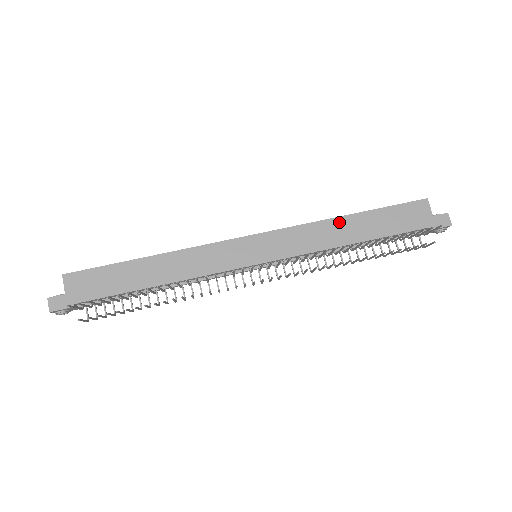
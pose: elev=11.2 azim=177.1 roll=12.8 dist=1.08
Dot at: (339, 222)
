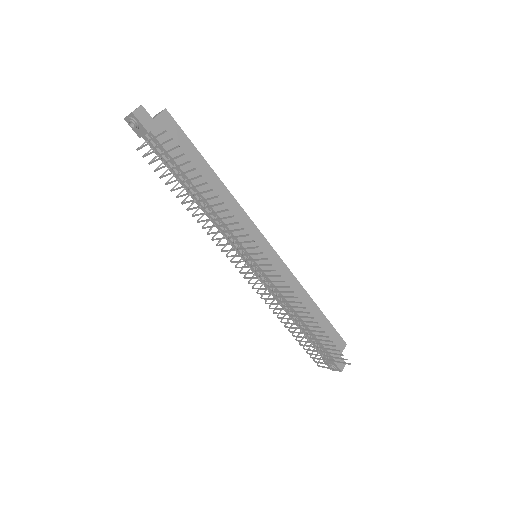
Dot at: (307, 298)
